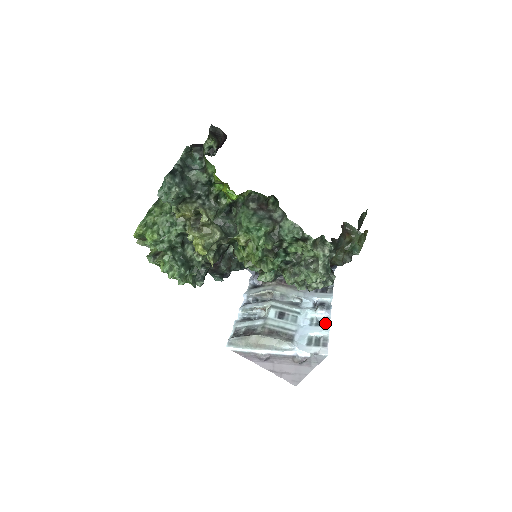
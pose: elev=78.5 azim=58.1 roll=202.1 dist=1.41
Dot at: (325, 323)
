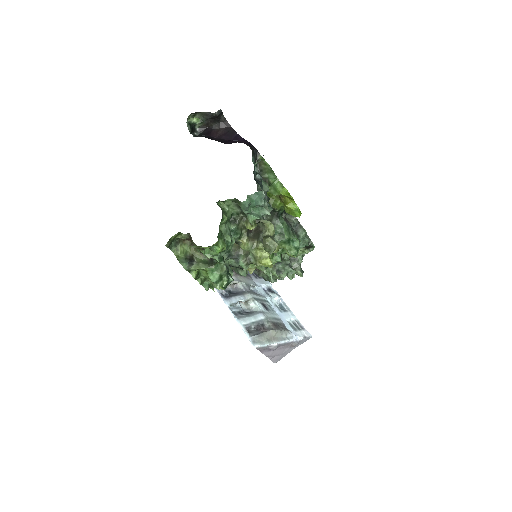
Dot at: (287, 308)
